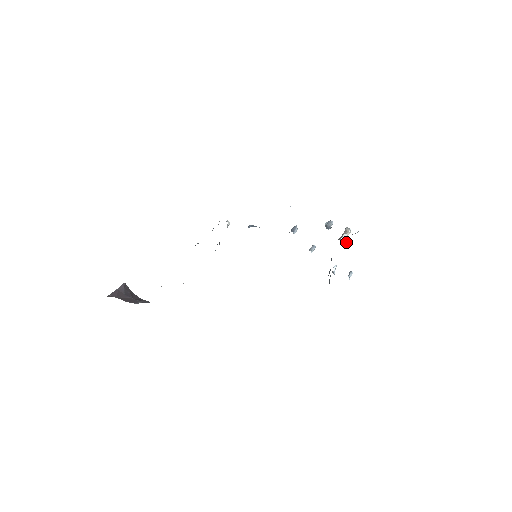
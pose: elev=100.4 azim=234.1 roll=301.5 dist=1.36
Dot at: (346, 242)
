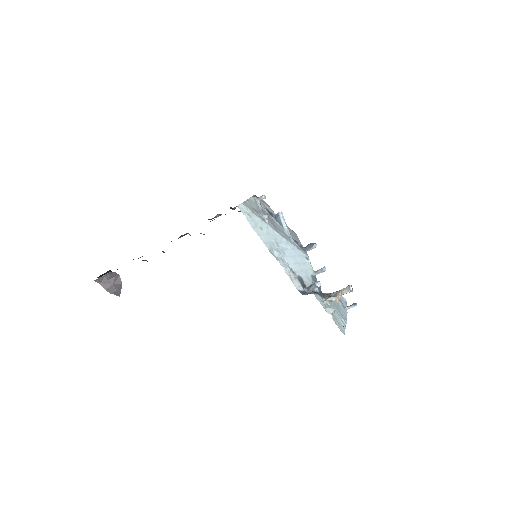
Dot at: (335, 301)
